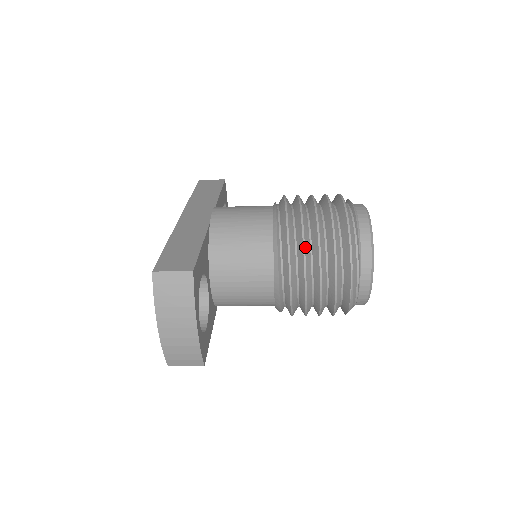
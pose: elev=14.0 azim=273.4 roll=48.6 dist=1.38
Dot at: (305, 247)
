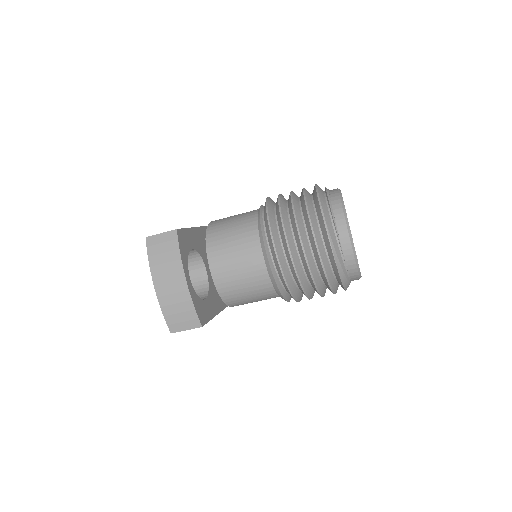
Dot at: (282, 218)
